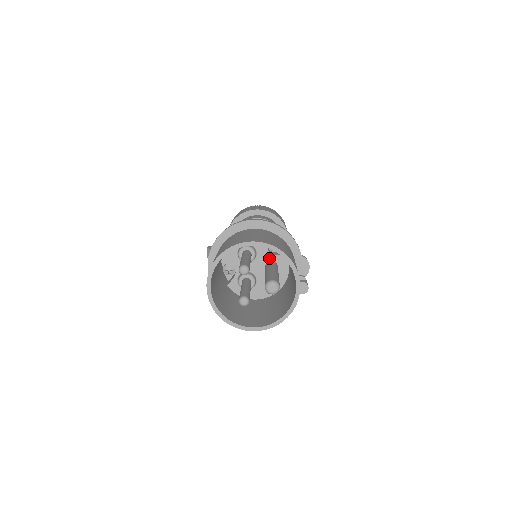
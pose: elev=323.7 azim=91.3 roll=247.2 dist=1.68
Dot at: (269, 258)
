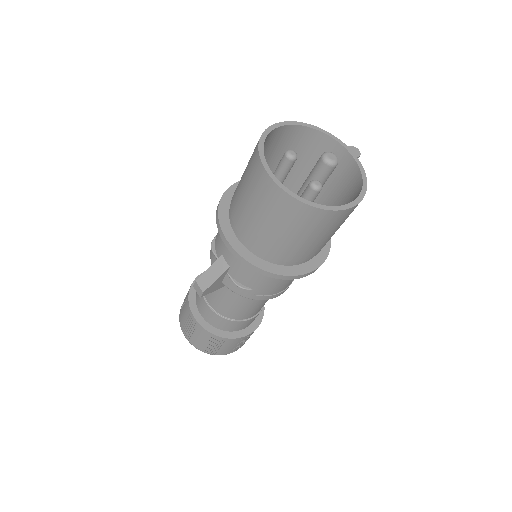
Dot at: occluded
